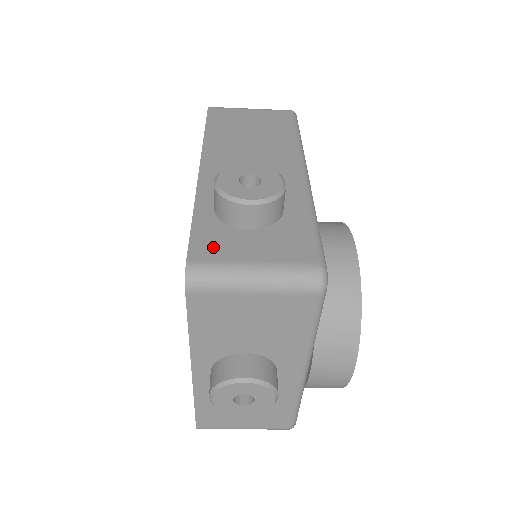
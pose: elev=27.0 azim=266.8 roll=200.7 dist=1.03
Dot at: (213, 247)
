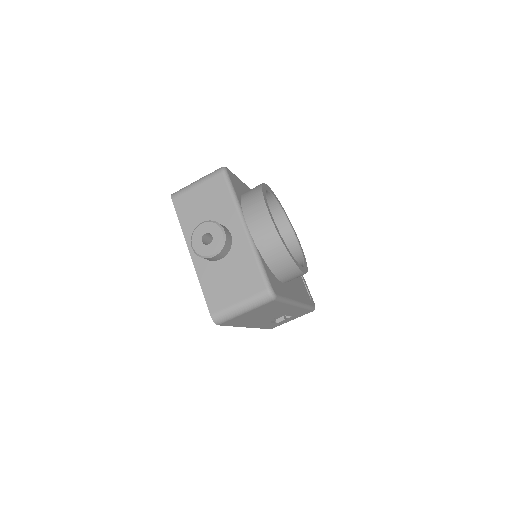
Dot at: occluded
